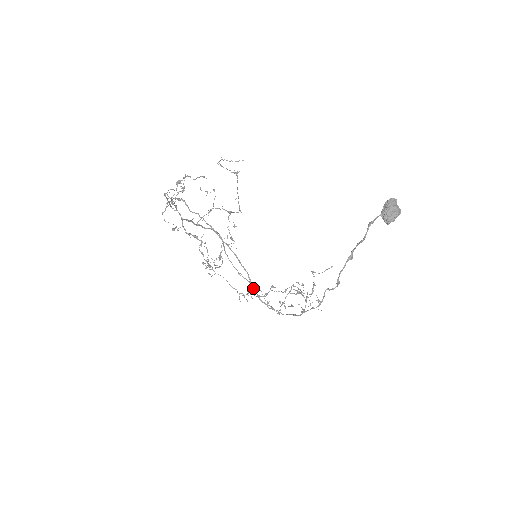
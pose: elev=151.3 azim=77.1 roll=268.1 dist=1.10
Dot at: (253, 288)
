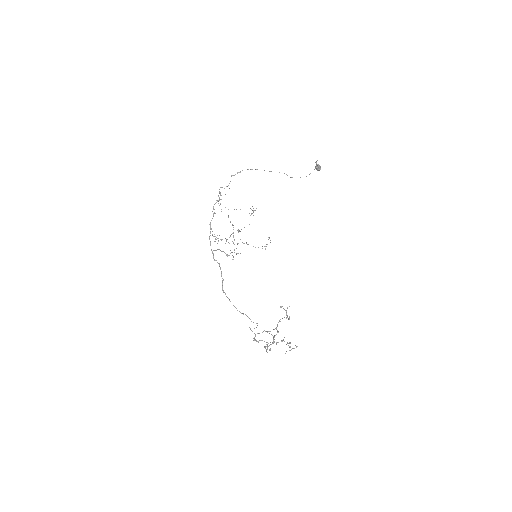
Dot at: occluded
